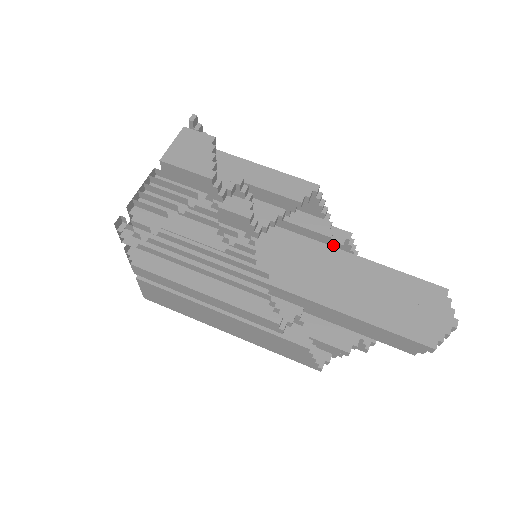
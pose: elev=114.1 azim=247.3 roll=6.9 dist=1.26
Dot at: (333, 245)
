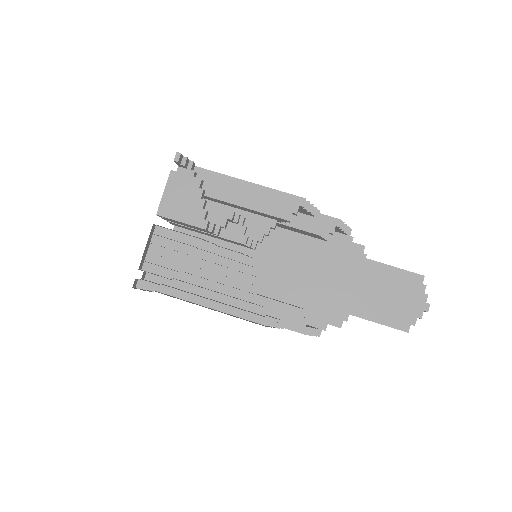
Dot at: (323, 238)
